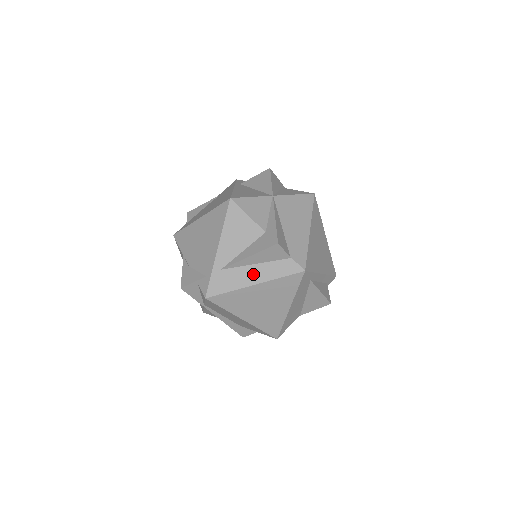
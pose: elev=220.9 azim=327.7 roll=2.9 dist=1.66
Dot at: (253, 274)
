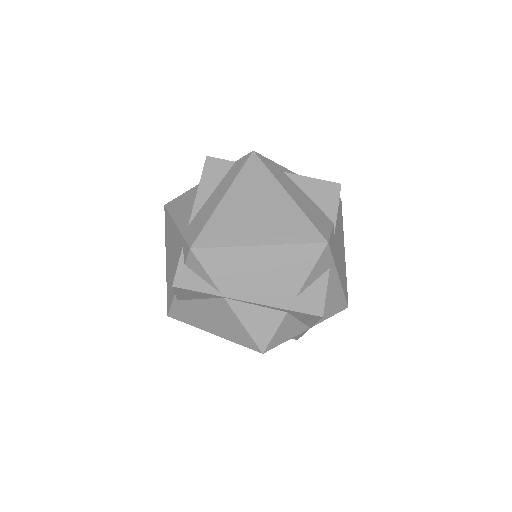
Dot at: (216, 196)
